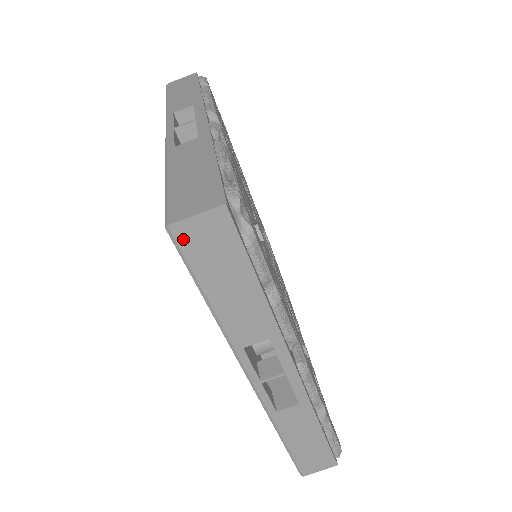
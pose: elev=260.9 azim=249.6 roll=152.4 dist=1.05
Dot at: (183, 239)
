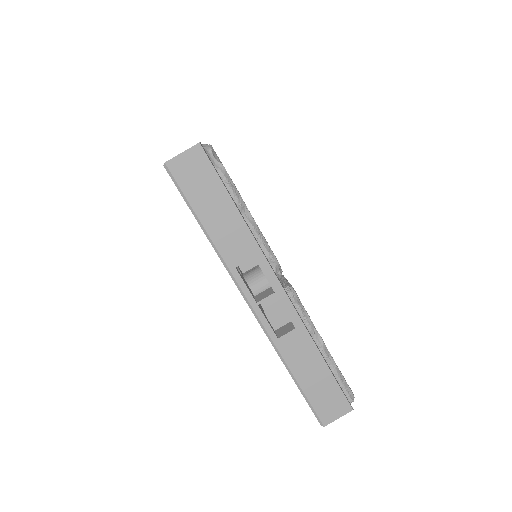
Dot at: (176, 172)
